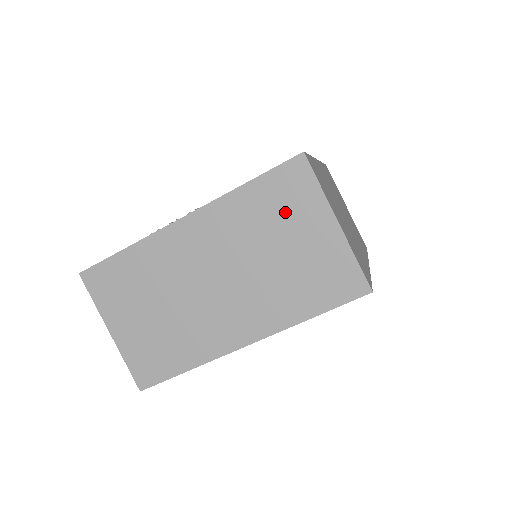
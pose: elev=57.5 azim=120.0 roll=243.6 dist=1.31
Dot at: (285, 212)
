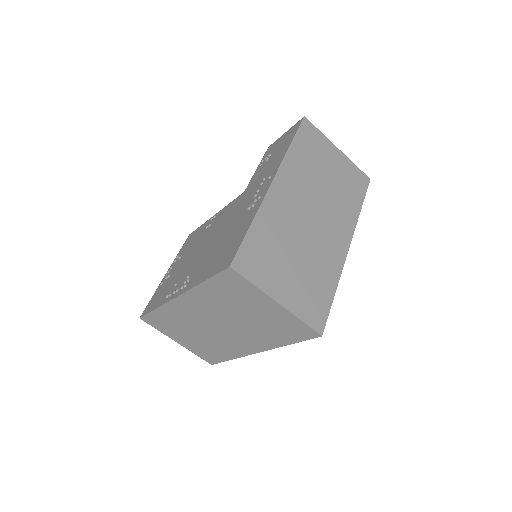
Dot at: (239, 297)
